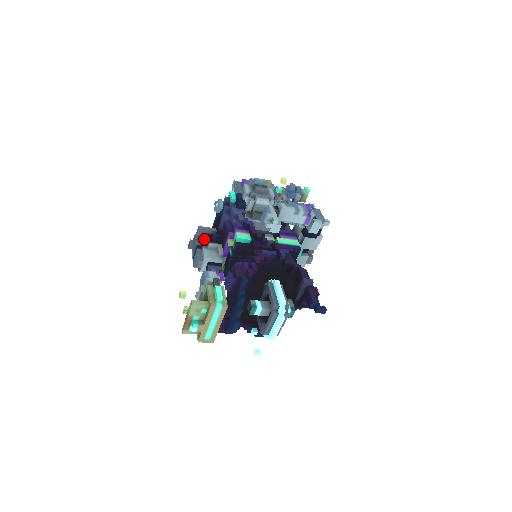
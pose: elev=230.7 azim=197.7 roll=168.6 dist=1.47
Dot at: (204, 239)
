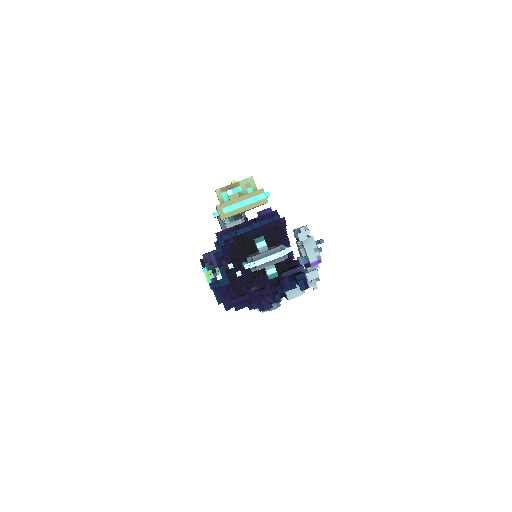
Dot at: occluded
